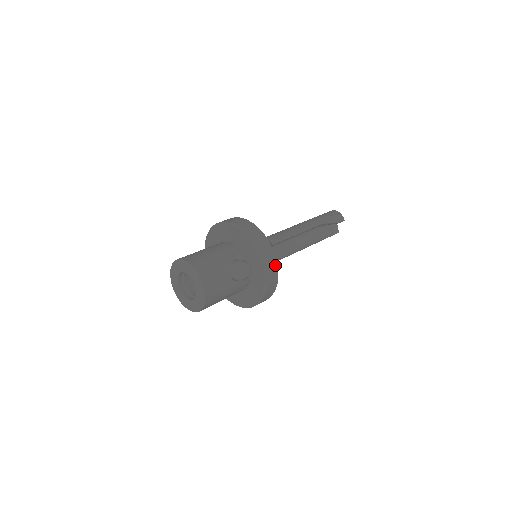
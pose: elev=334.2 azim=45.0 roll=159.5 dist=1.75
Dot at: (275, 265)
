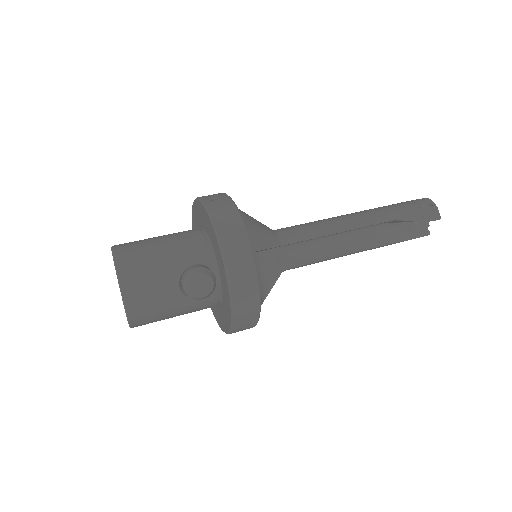
Dot at: (254, 287)
